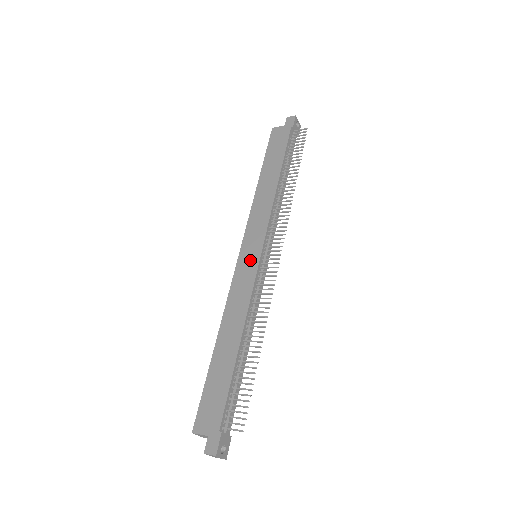
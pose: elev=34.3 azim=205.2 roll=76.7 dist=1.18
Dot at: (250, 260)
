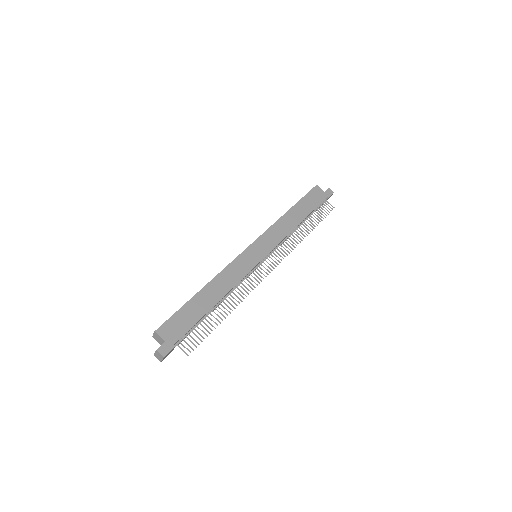
Dot at: (254, 257)
